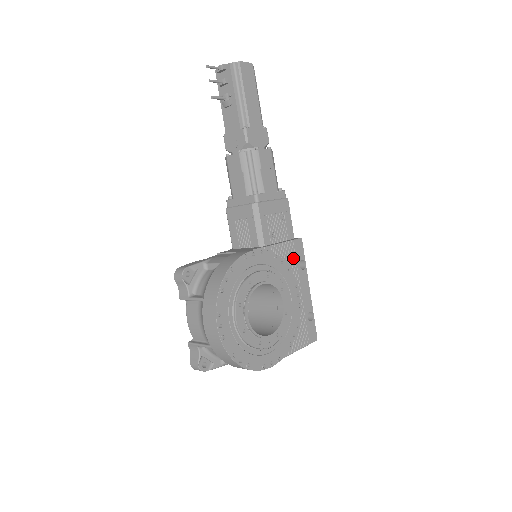
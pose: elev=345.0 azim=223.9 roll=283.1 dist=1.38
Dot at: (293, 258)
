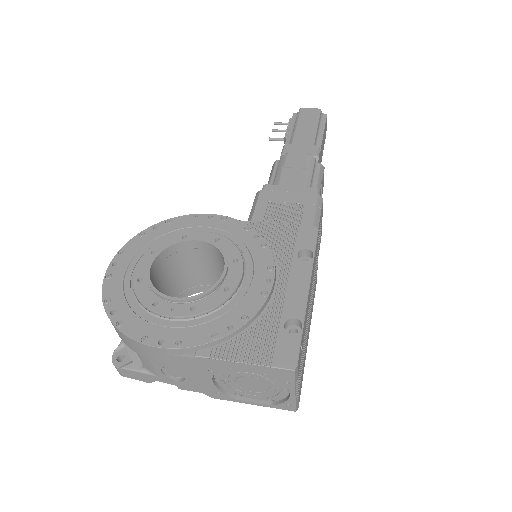
Dot at: (288, 243)
